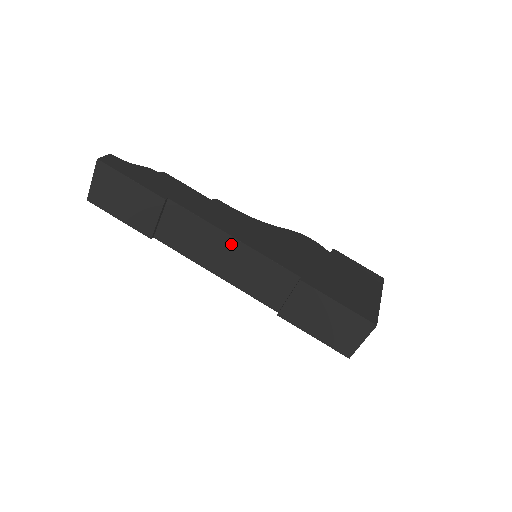
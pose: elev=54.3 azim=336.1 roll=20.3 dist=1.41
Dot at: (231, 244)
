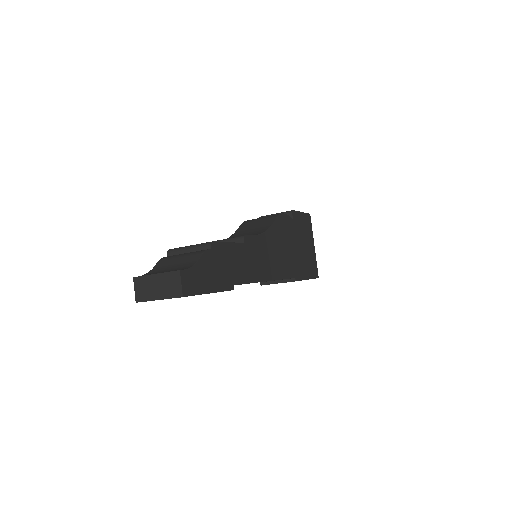
Dot at: occluded
